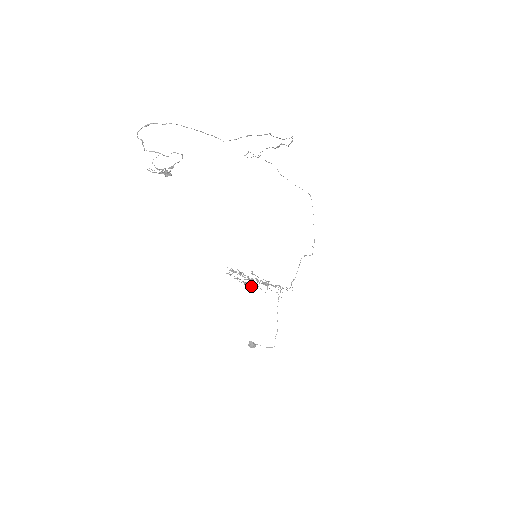
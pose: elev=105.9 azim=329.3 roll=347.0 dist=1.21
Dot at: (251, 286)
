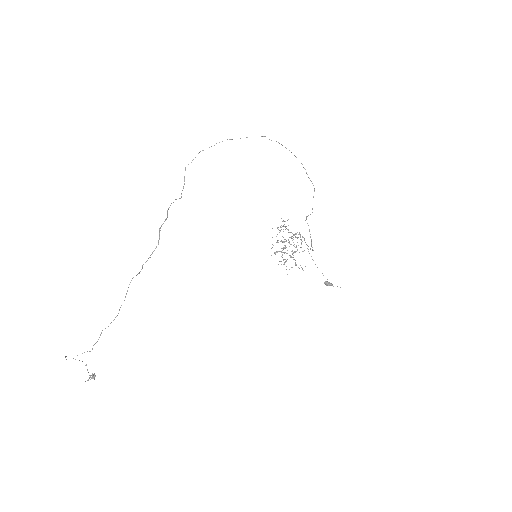
Dot at: occluded
